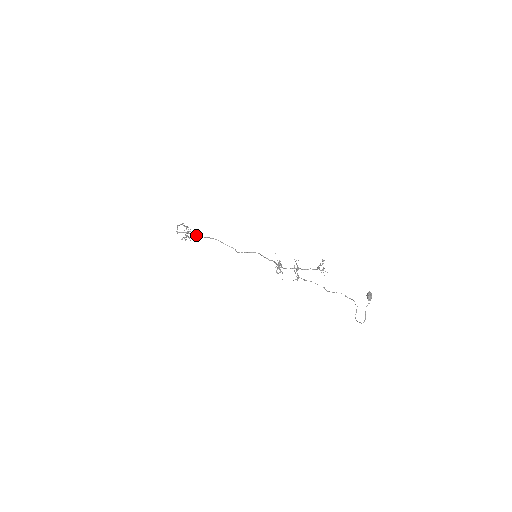
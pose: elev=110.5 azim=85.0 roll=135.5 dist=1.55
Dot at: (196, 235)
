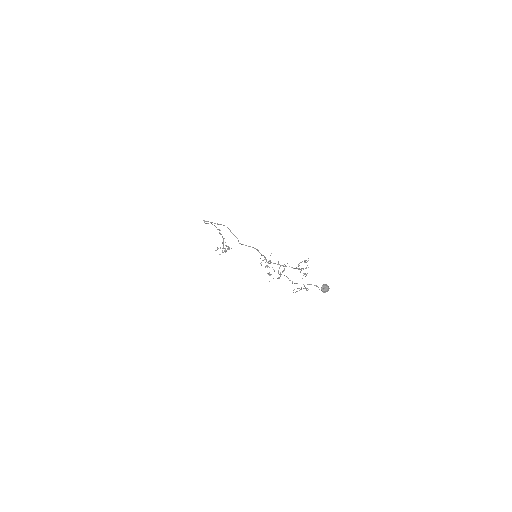
Dot at: (215, 223)
